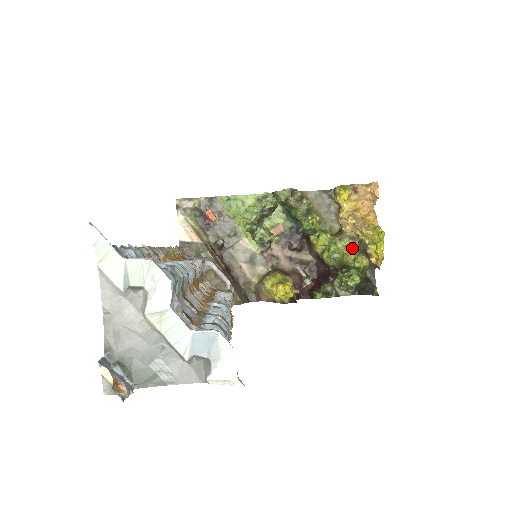
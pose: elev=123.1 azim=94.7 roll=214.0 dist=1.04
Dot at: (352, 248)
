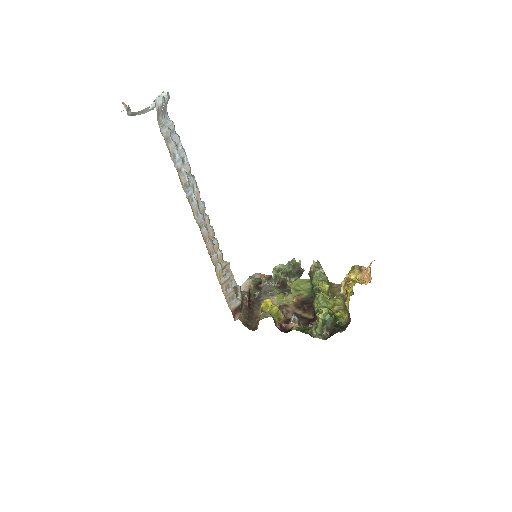
Dot at: (340, 304)
